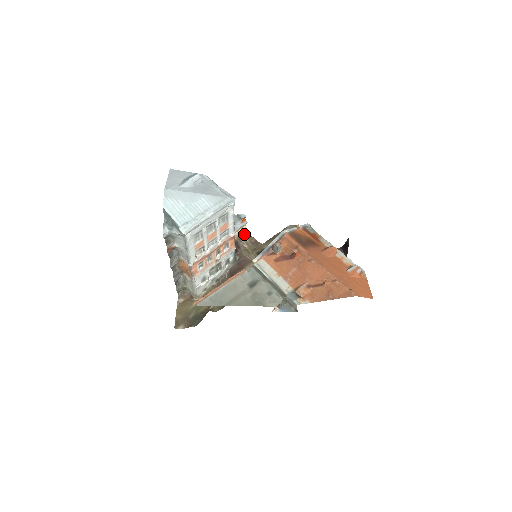
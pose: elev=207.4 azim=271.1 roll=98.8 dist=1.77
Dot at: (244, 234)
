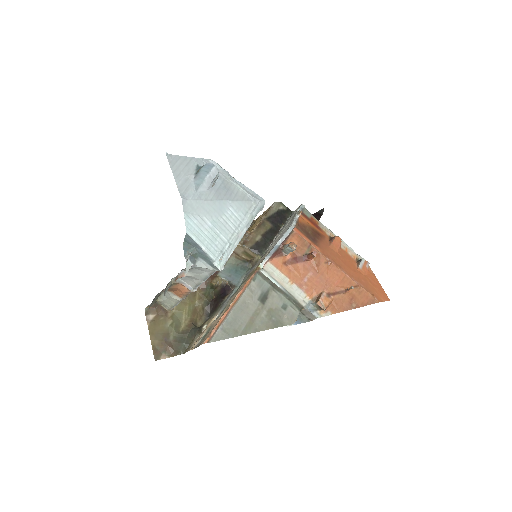
Dot at: occluded
